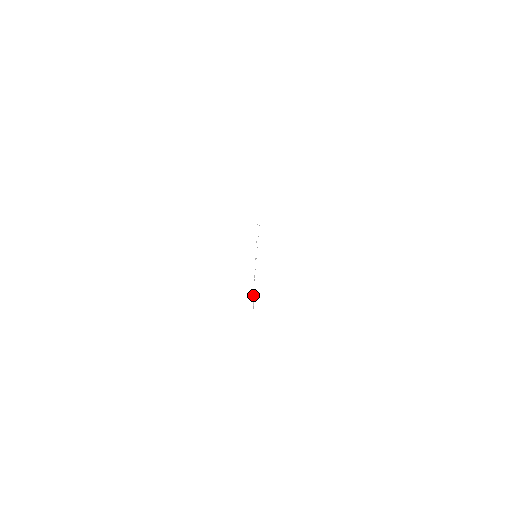
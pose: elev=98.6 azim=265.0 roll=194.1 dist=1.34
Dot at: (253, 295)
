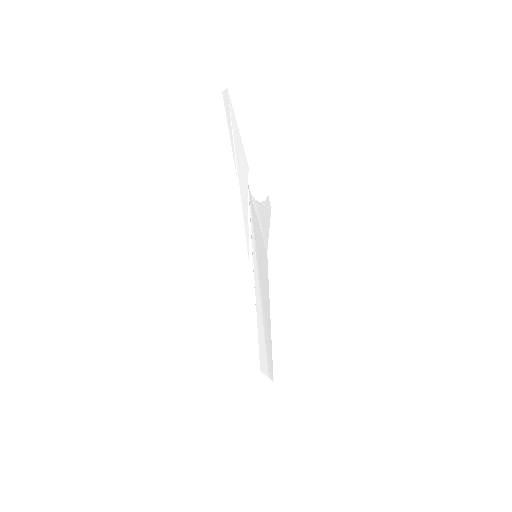
Dot at: occluded
